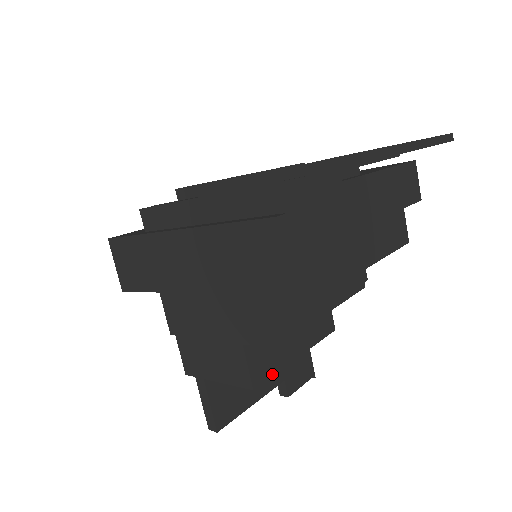
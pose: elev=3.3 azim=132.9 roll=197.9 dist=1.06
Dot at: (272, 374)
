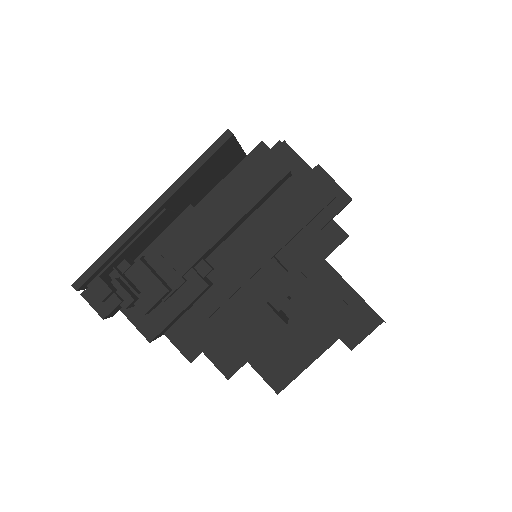
Dot at: (243, 364)
